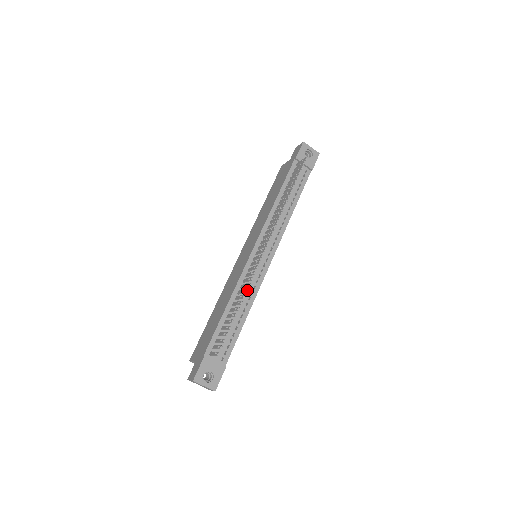
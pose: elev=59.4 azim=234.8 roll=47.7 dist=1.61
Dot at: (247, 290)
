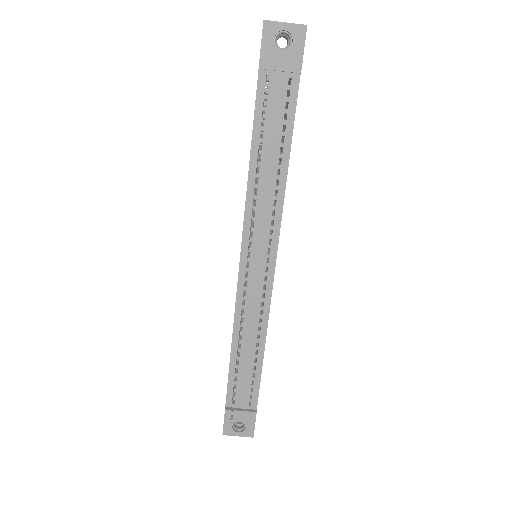
Dot at: (240, 342)
